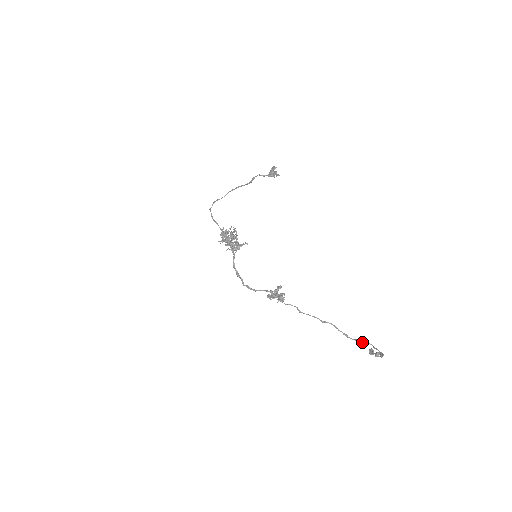
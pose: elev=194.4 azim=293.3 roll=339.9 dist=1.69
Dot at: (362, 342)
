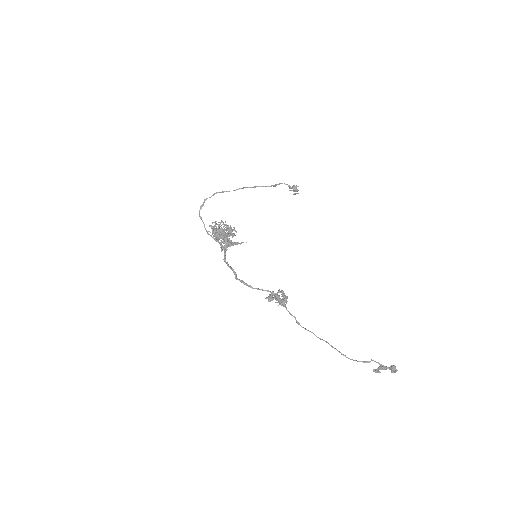
Dot at: (366, 361)
